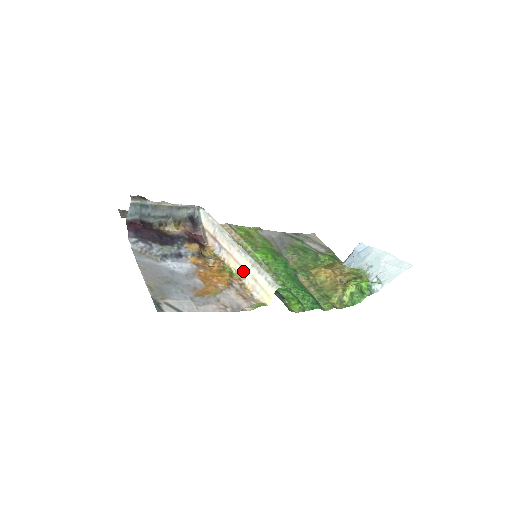
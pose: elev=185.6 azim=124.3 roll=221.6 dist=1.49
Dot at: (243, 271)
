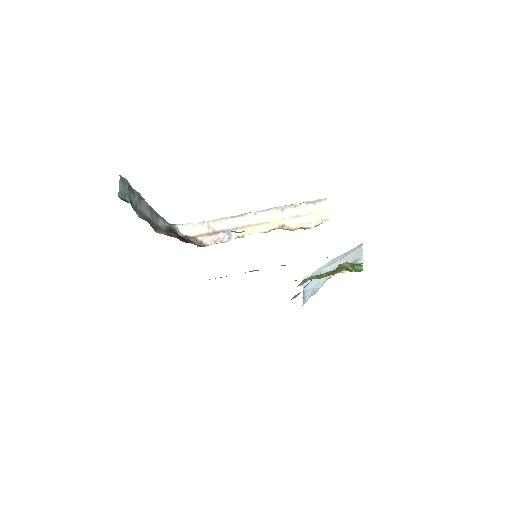
Dot at: (275, 223)
